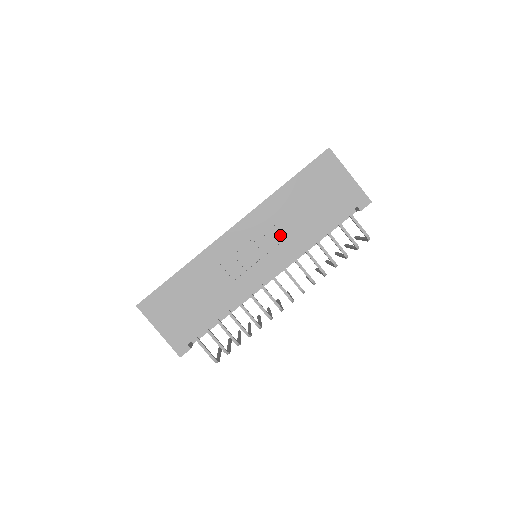
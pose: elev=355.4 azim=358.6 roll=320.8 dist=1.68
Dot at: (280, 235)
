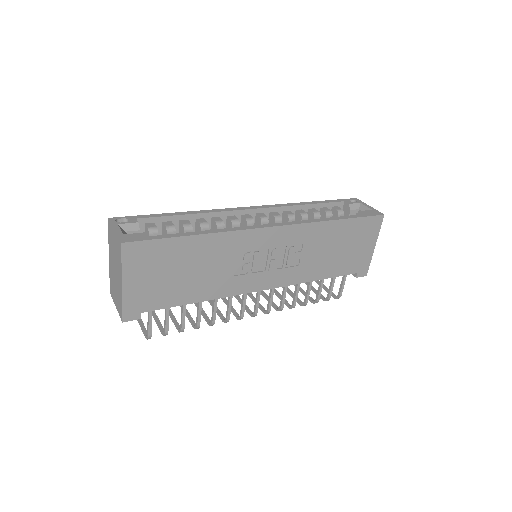
Dot at: (298, 259)
